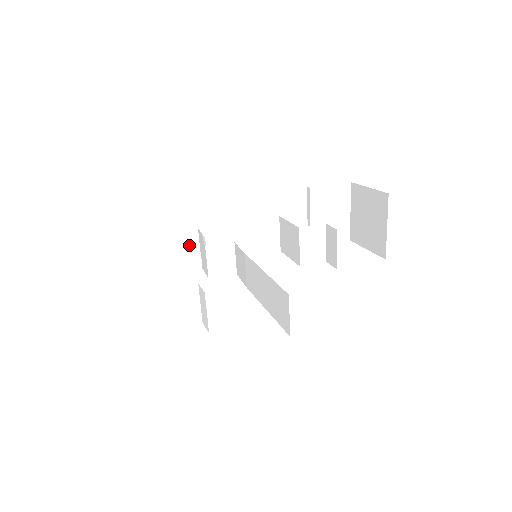
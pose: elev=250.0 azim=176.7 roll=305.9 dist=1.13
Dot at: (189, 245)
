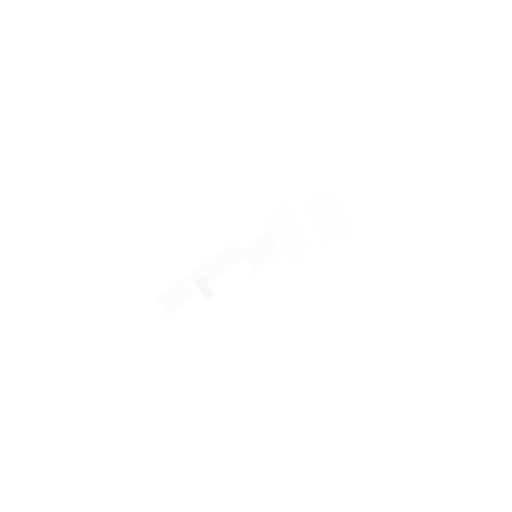
Dot at: occluded
